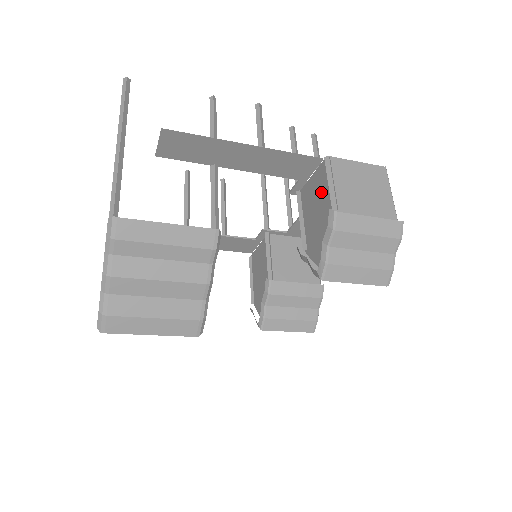
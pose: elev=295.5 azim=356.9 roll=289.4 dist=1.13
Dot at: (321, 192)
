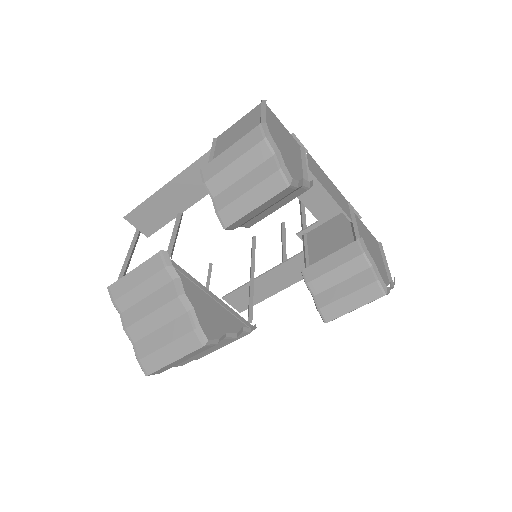
Dot at: occluded
